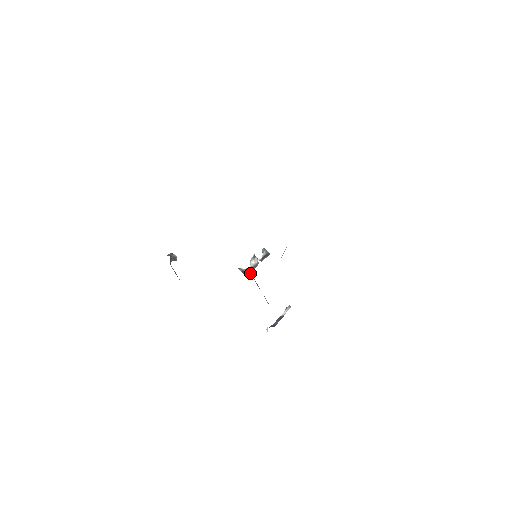
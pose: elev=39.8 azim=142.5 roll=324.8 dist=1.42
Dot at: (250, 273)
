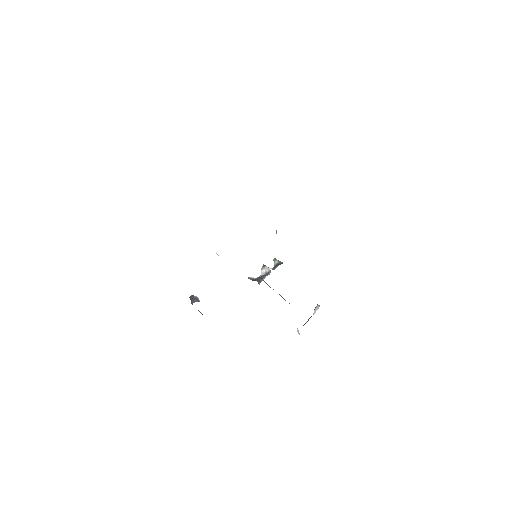
Dot at: occluded
